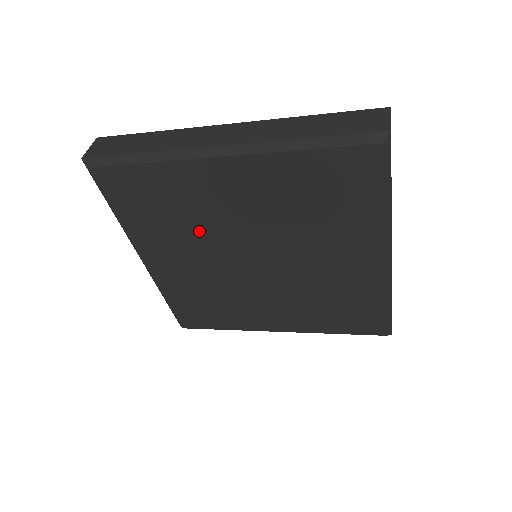
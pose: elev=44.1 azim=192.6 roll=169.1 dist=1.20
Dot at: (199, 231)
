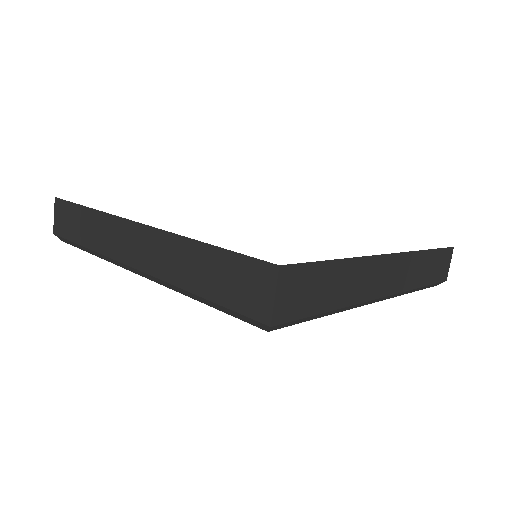
Dot at: occluded
